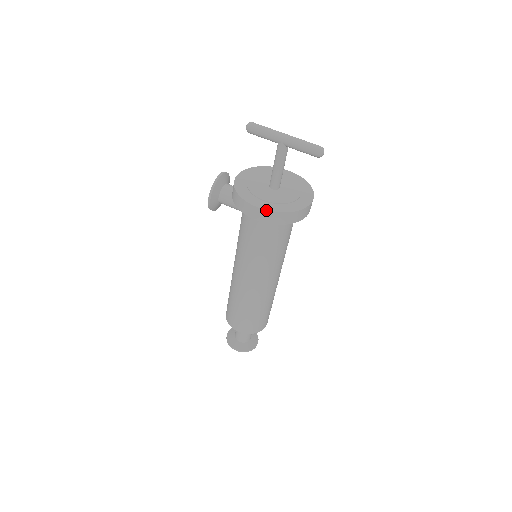
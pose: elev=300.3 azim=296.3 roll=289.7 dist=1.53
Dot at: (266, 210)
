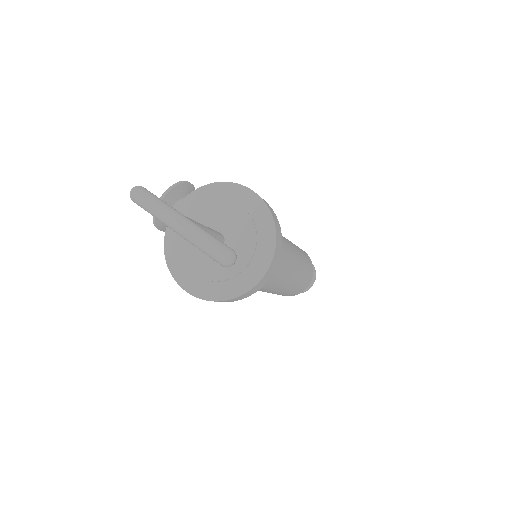
Dot at: occluded
